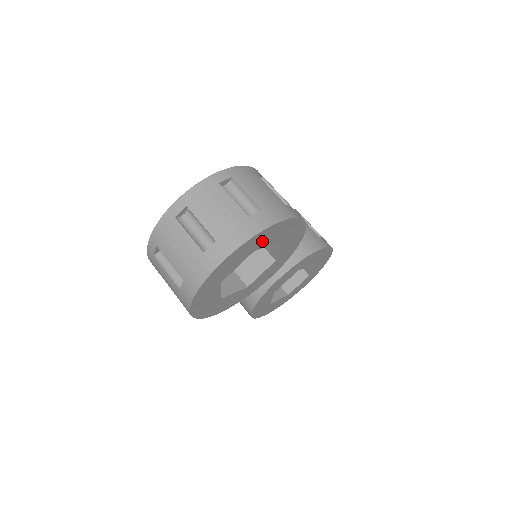
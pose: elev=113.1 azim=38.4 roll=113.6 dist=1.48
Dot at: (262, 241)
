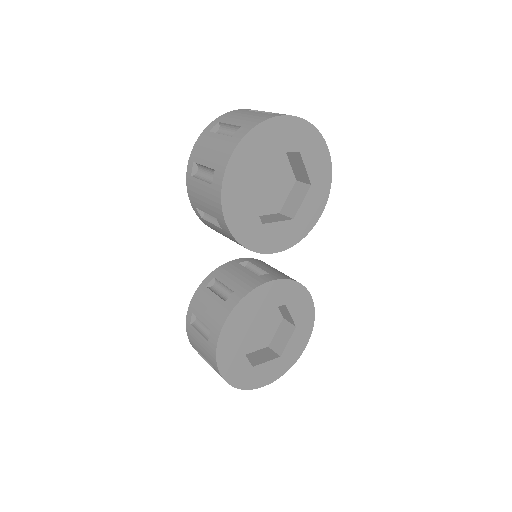
Dot at: (308, 148)
